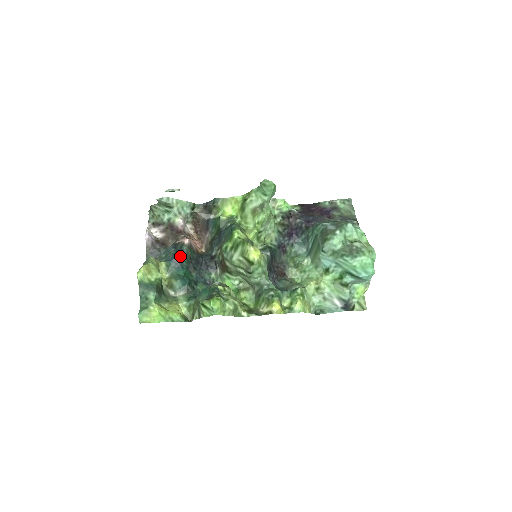
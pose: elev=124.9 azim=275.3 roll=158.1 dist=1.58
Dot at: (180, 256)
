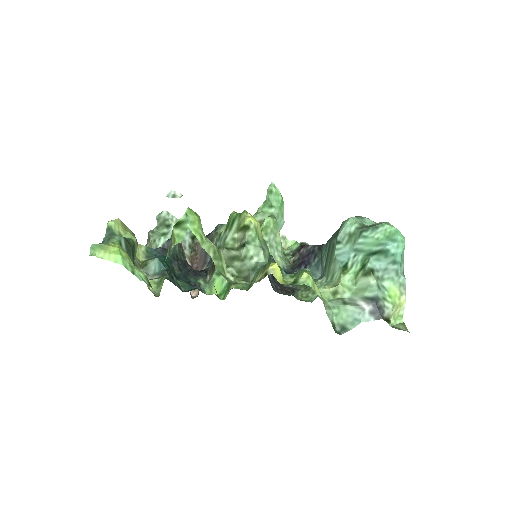
Dot at: (165, 248)
